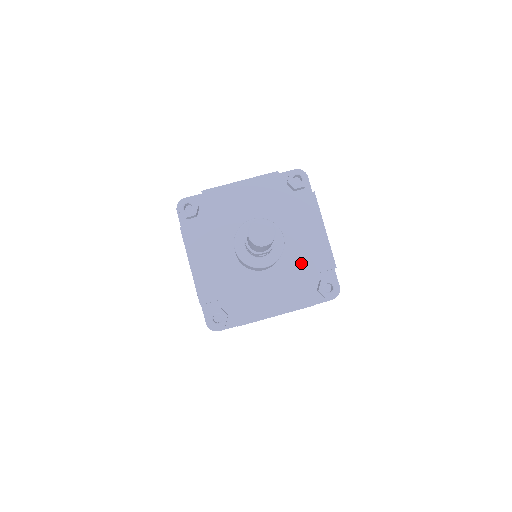
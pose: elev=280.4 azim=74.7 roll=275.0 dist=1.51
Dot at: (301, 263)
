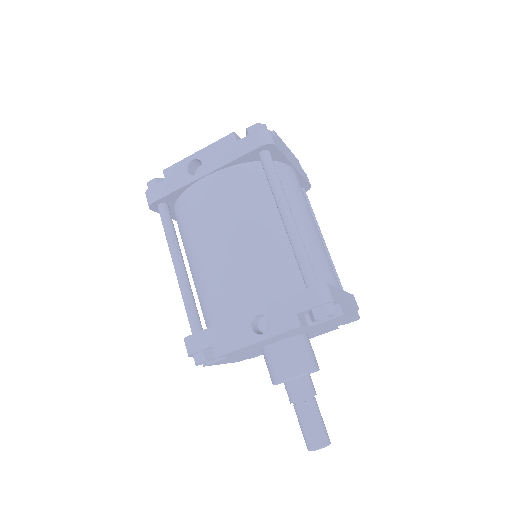
Dot at: (326, 329)
